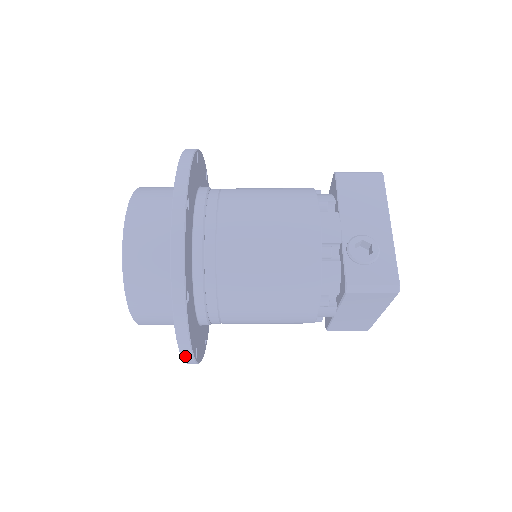
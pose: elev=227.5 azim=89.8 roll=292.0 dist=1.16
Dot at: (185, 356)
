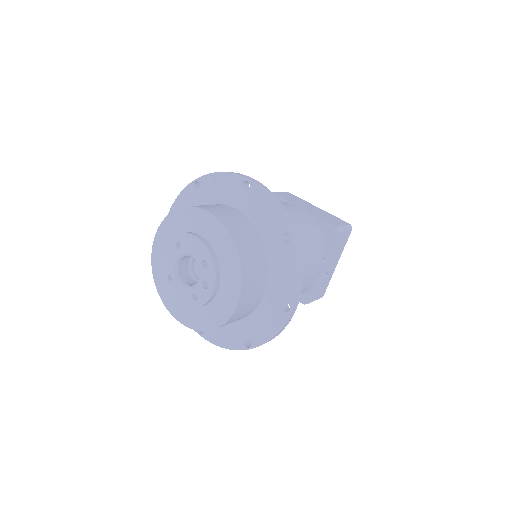
Dot at: (209, 340)
